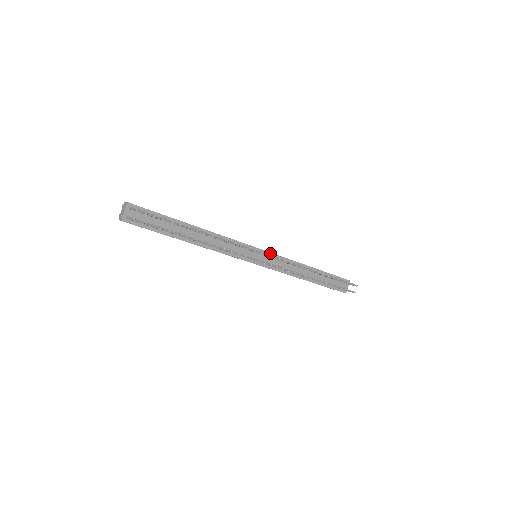
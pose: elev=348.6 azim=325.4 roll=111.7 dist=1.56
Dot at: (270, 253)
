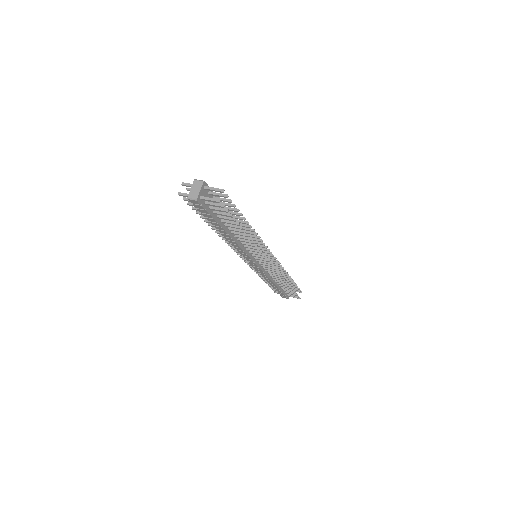
Dot at: occluded
